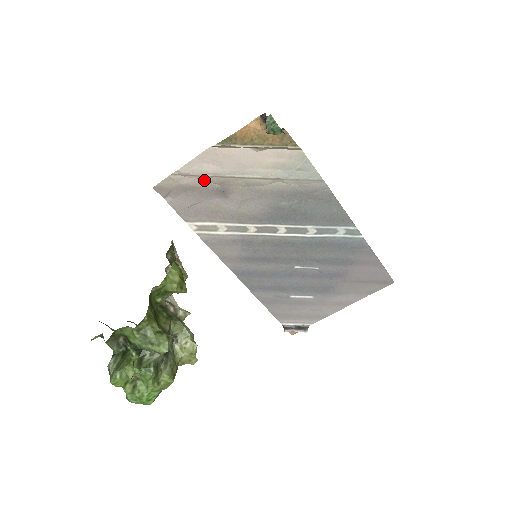
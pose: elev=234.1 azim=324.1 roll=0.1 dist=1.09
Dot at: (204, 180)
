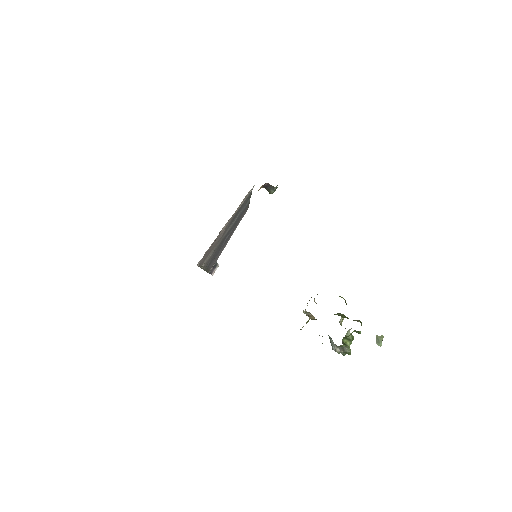
Dot at: occluded
